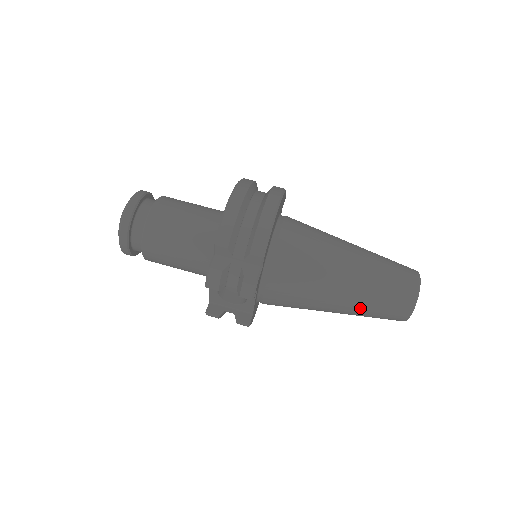
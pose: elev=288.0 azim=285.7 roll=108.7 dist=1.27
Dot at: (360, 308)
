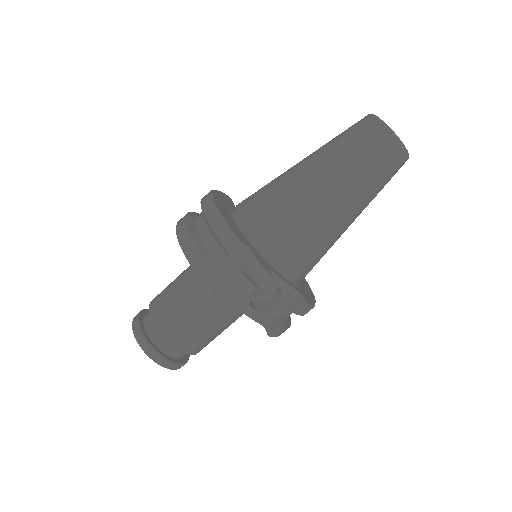
Dot at: (361, 188)
